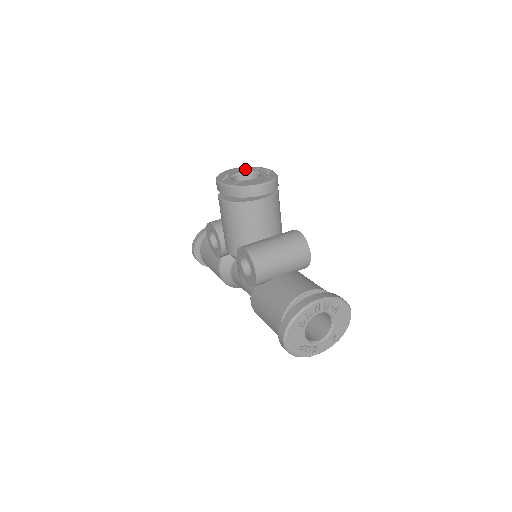
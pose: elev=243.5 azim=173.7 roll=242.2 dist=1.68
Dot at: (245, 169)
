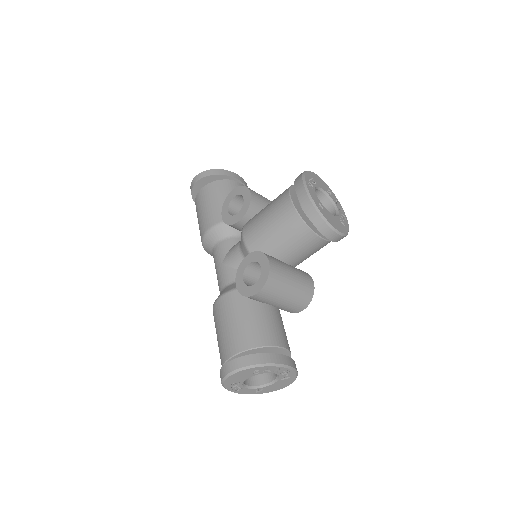
Dot at: (327, 189)
